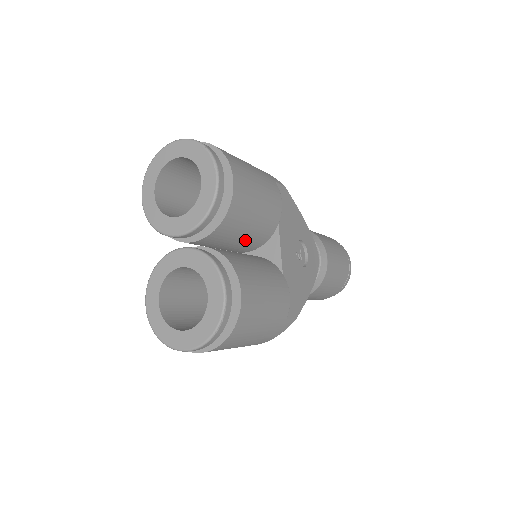
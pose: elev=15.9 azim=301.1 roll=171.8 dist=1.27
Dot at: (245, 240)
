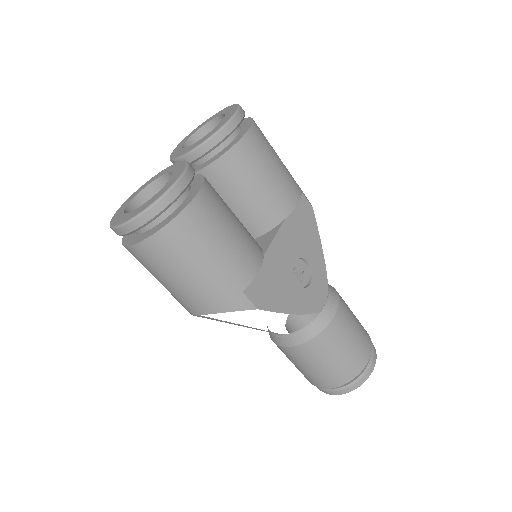
Dot at: (243, 209)
